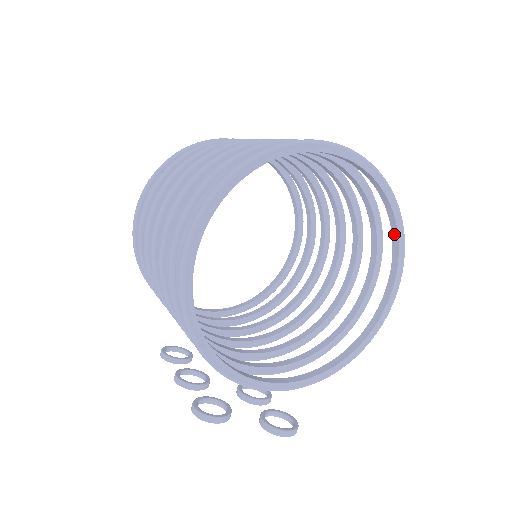
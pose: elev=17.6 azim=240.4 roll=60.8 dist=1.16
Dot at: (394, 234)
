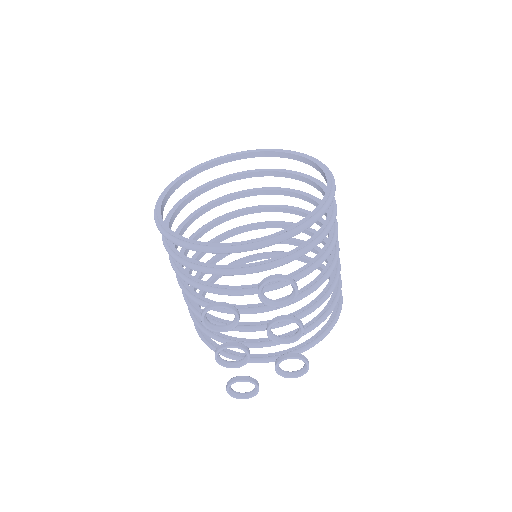
Dot at: (311, 164)
